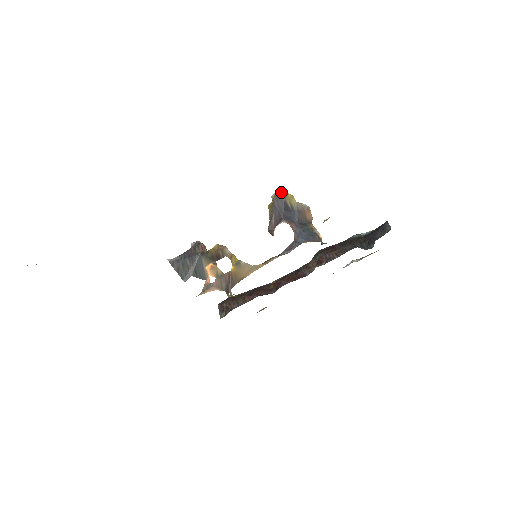
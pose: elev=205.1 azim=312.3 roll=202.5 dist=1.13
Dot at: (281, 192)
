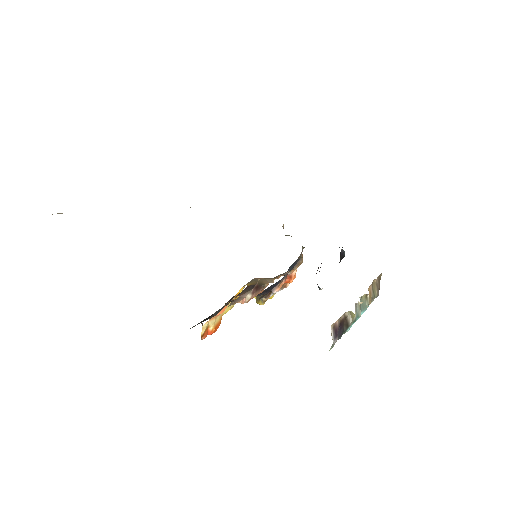
Dot at: occluded
